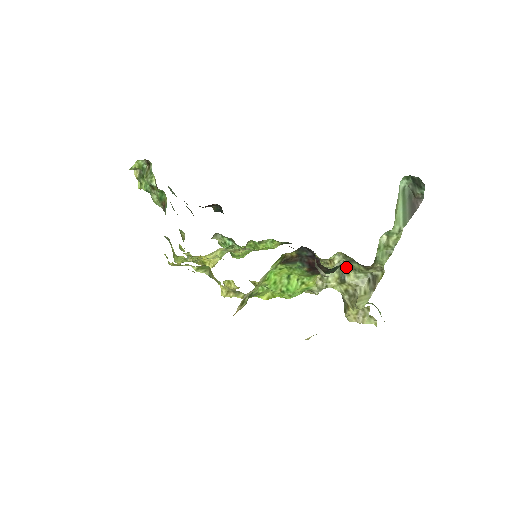
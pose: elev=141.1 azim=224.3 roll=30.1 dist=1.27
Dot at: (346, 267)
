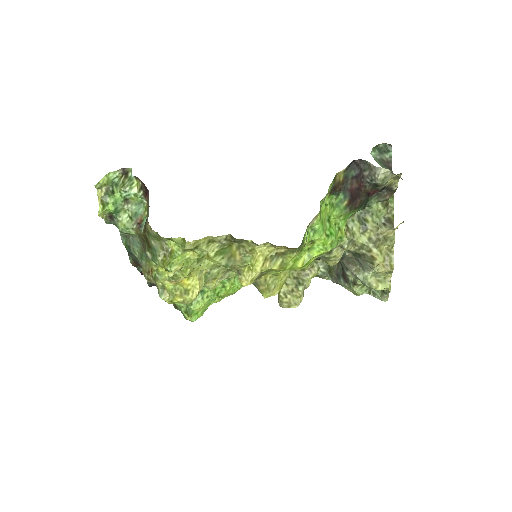
Dot at: (363, 216)
